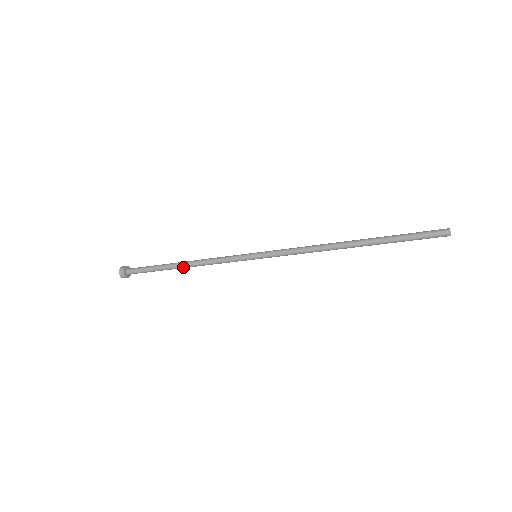
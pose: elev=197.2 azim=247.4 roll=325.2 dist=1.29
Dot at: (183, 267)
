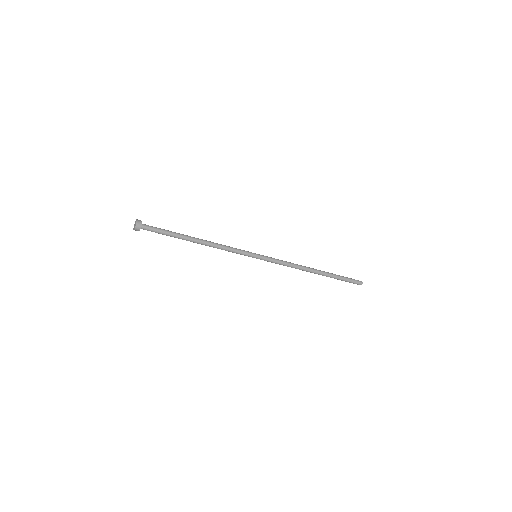
Dot at: (198, 240)
